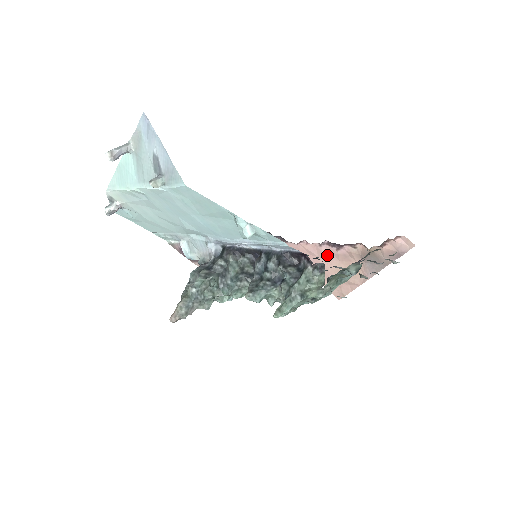
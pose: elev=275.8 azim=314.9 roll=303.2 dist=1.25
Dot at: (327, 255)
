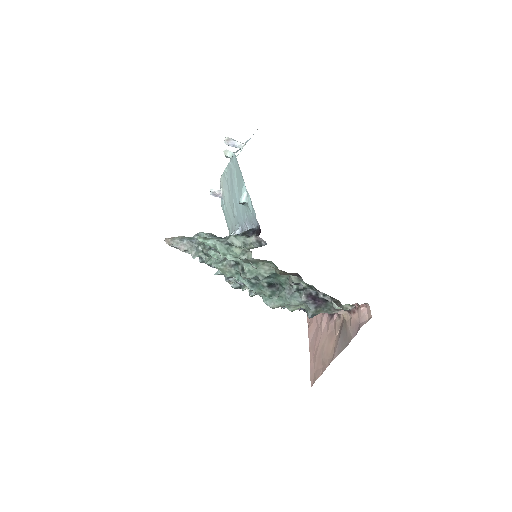
Dot at: (324, 326)
